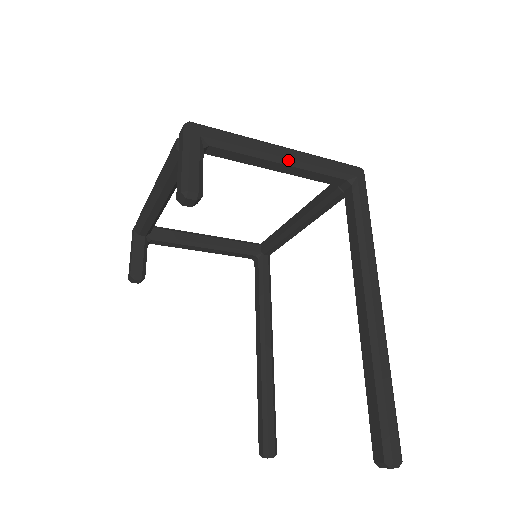
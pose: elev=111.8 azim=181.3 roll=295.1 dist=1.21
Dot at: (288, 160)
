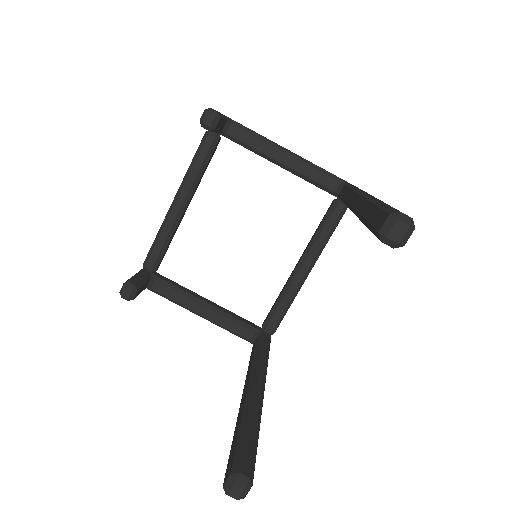
Dot at: (290, 152)
